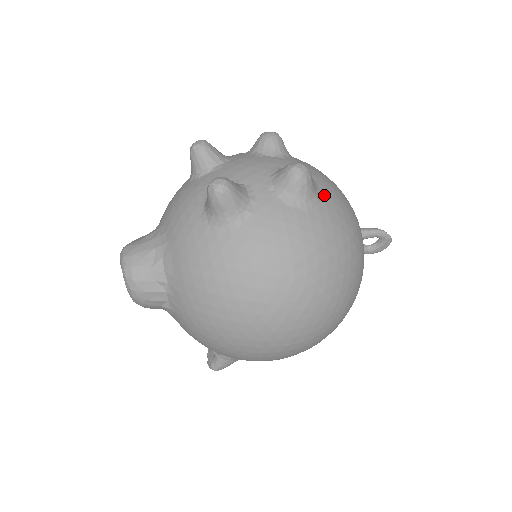
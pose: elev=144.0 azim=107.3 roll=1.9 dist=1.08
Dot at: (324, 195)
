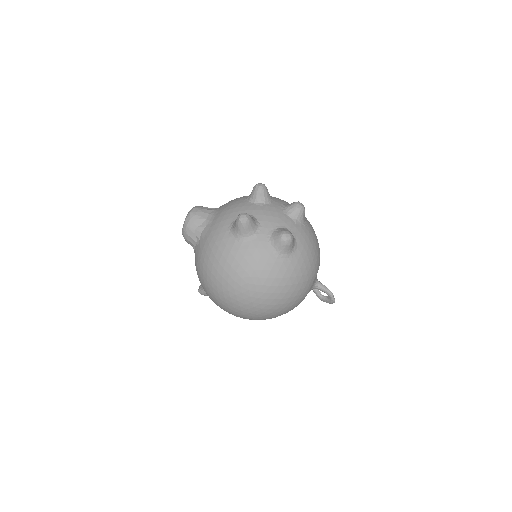
Dot at: (295, 256)
